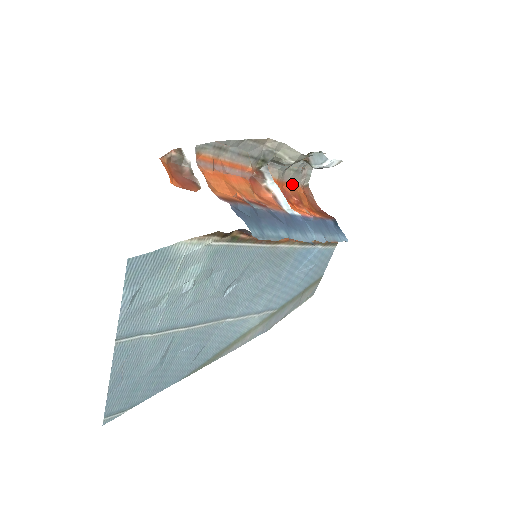
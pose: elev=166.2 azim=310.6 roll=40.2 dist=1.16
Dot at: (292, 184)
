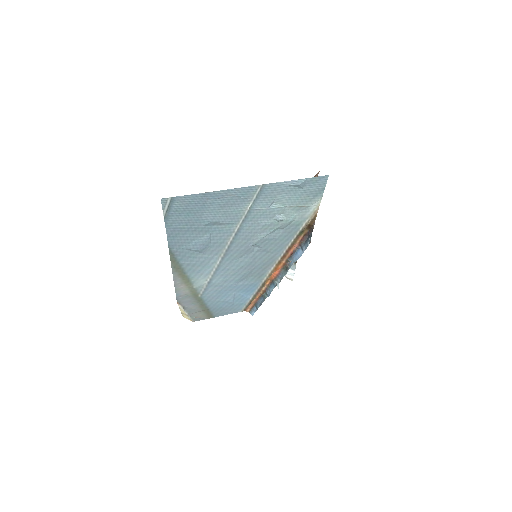
Dot at: occluded
